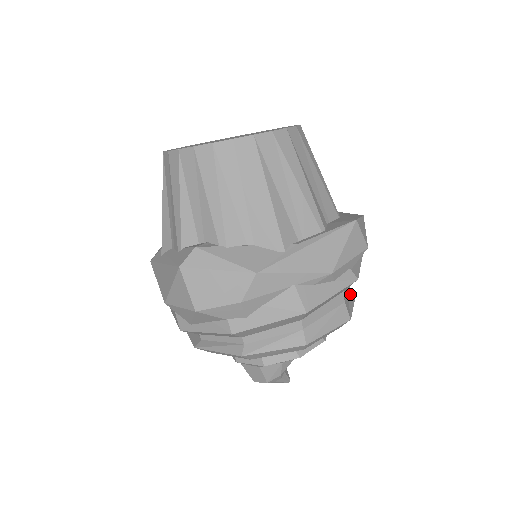
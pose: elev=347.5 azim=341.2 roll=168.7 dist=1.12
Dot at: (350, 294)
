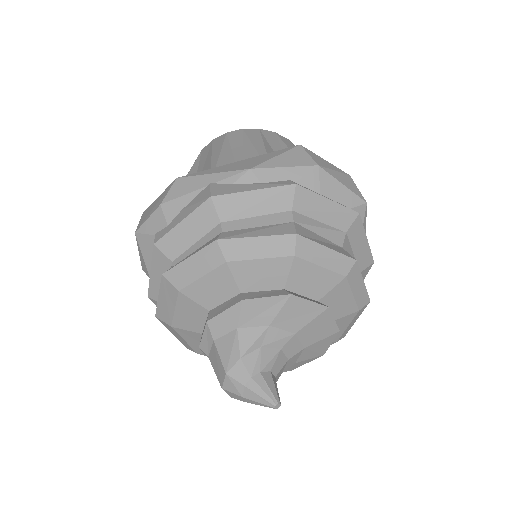
Dot at: (336, 249)
